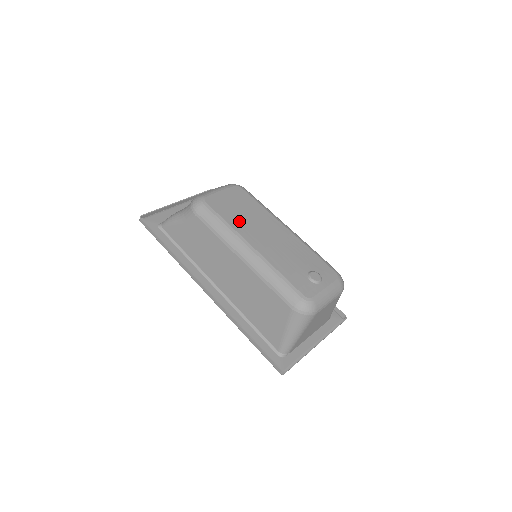
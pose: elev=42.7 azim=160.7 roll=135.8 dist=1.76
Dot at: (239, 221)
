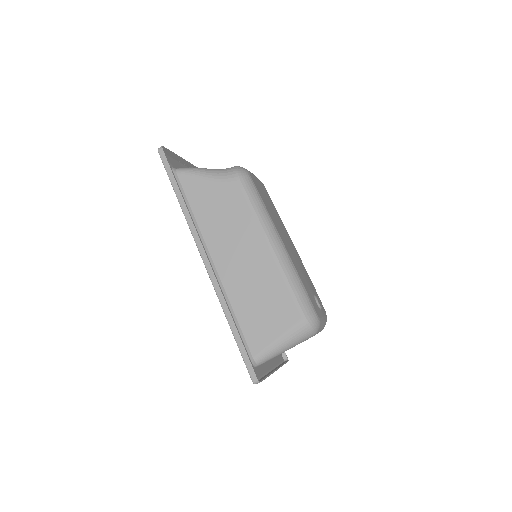
Dot at: (272, 213)
